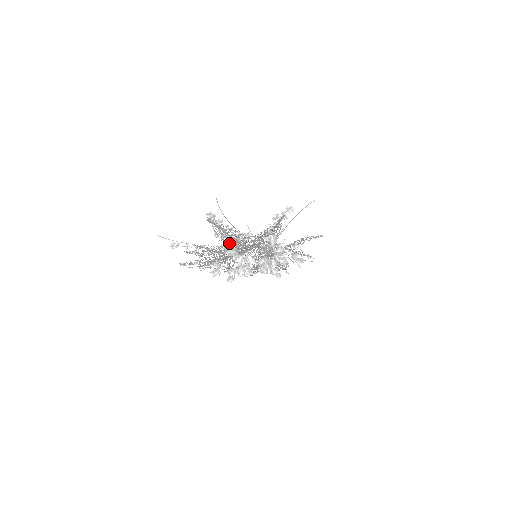
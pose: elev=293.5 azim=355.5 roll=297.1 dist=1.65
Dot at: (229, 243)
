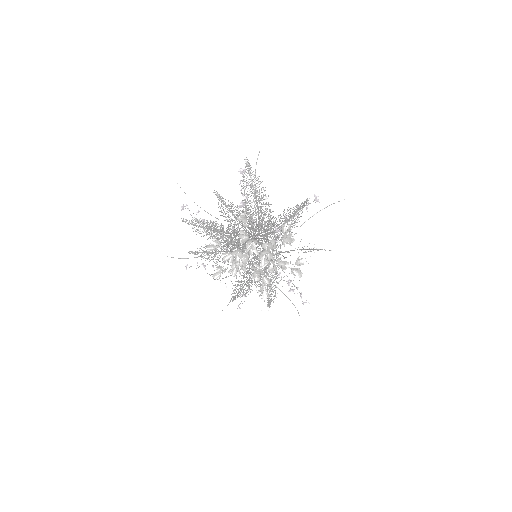
Dot at: occluded
